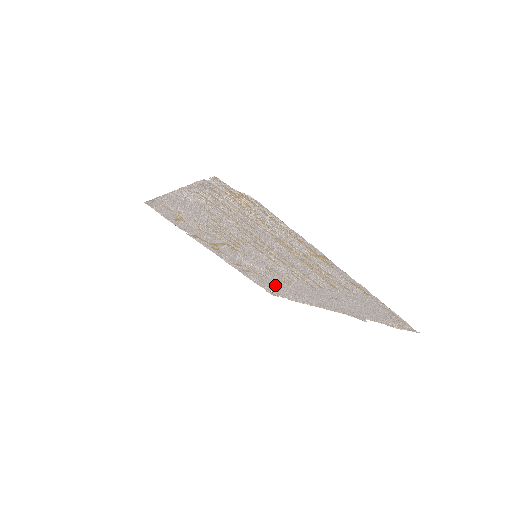
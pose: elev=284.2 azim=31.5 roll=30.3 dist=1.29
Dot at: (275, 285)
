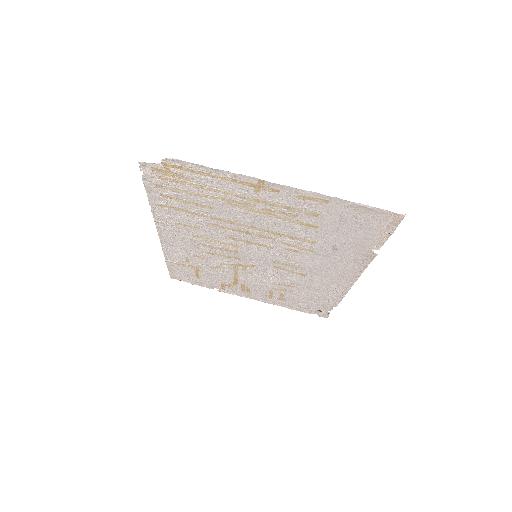
Dot at: (308, 293)
